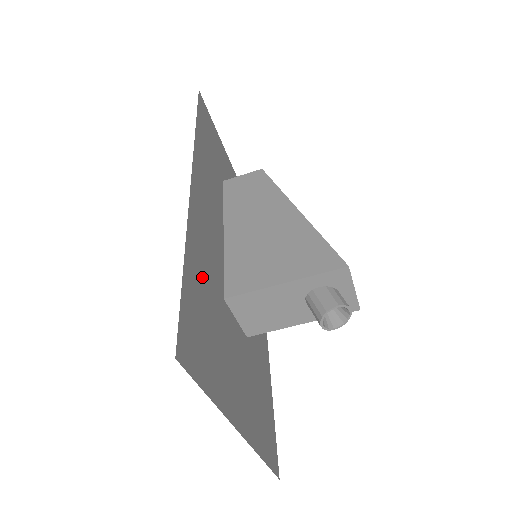
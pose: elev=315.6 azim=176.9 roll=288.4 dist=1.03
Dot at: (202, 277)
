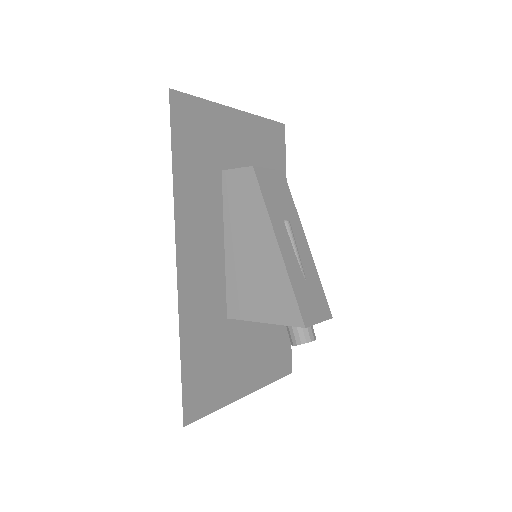
Dot at: (201, 337)
